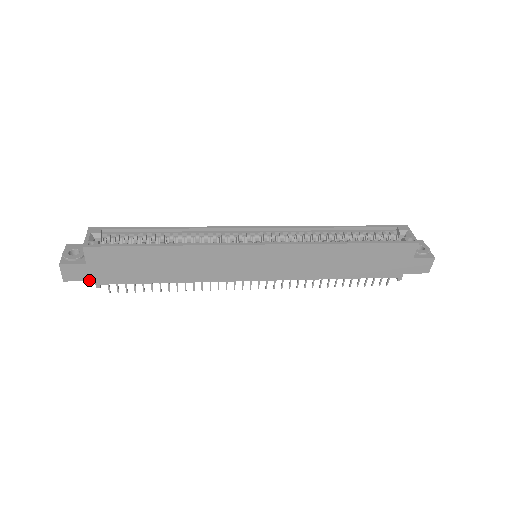
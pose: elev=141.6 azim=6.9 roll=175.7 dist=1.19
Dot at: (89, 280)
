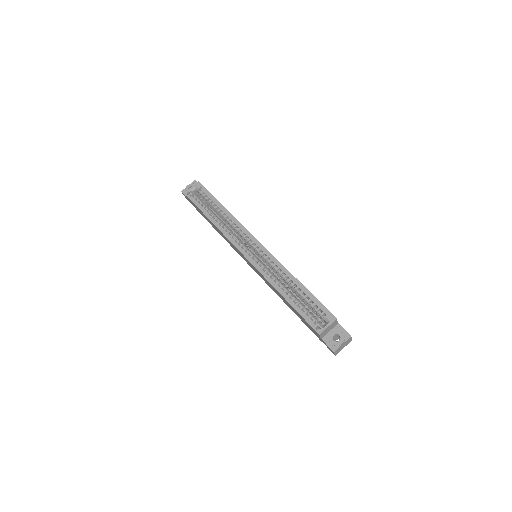
Dot at: occluded
